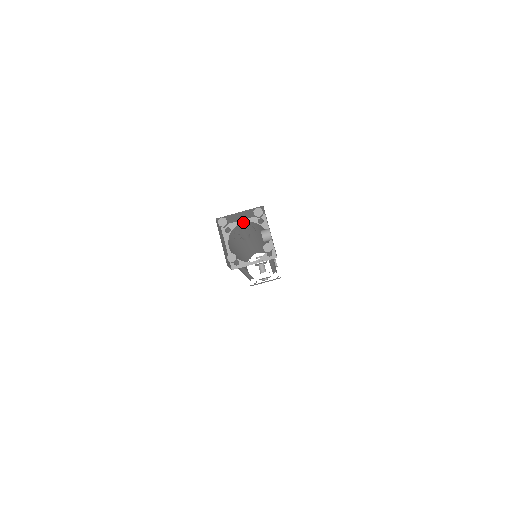
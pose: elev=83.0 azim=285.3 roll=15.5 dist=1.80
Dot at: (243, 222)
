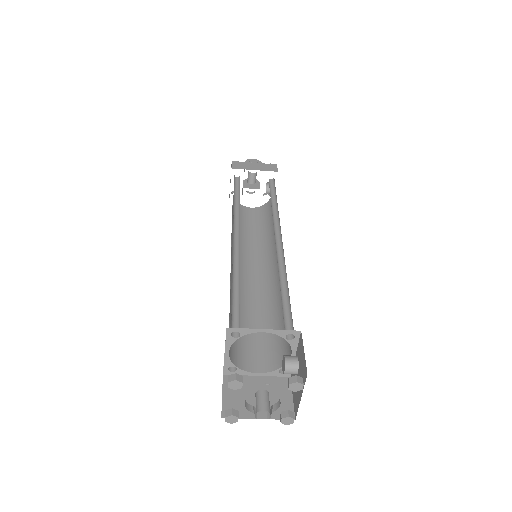
Dot at: occluded
